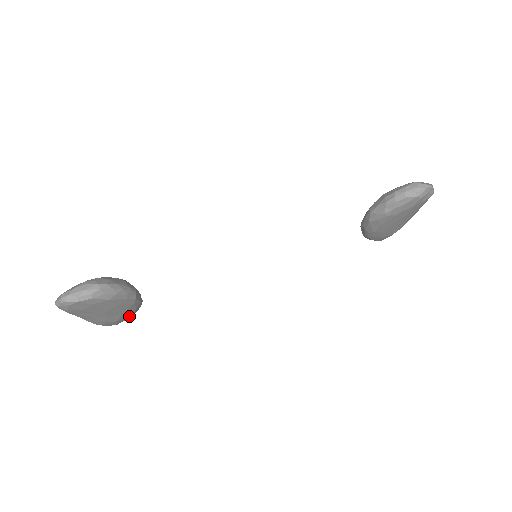
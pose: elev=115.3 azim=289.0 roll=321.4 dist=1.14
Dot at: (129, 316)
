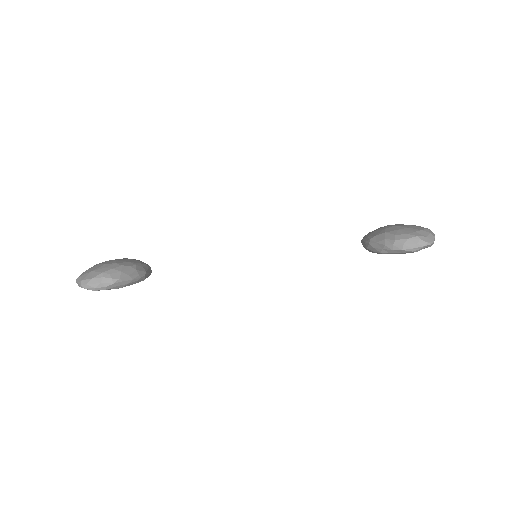
Dot at: occluded
